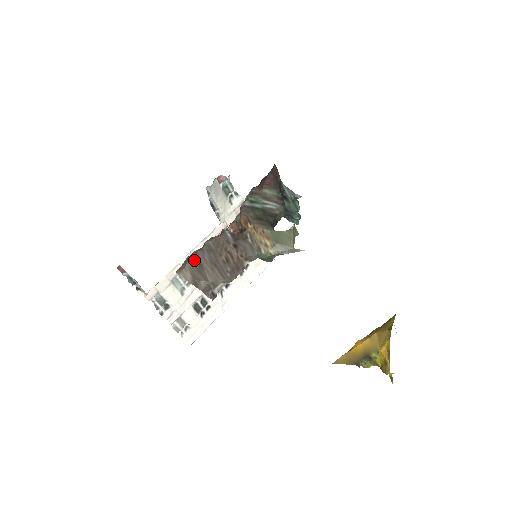
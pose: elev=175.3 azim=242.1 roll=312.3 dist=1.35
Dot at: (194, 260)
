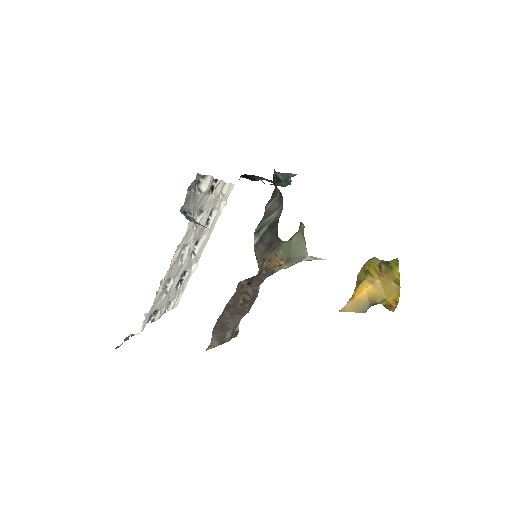
Dot at: (216, 327)
